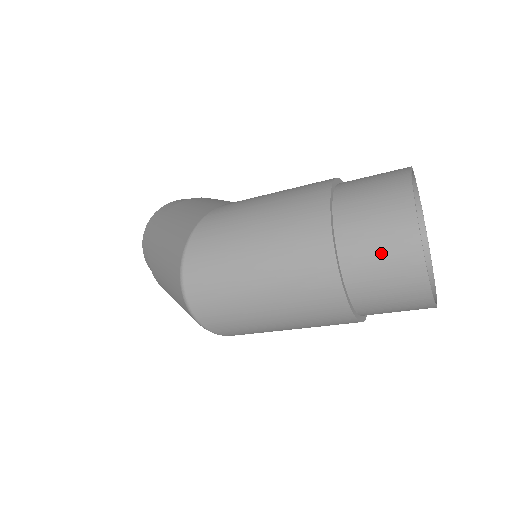
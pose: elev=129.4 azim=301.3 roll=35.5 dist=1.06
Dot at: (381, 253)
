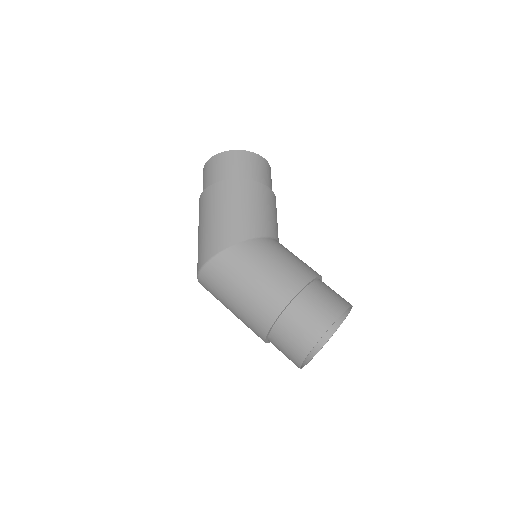
Dot at: (286, 350)
